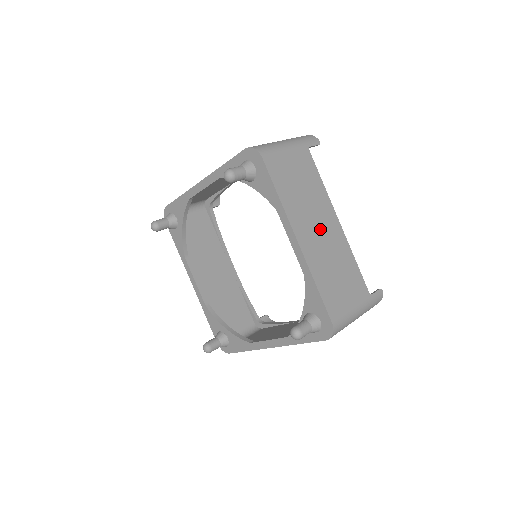
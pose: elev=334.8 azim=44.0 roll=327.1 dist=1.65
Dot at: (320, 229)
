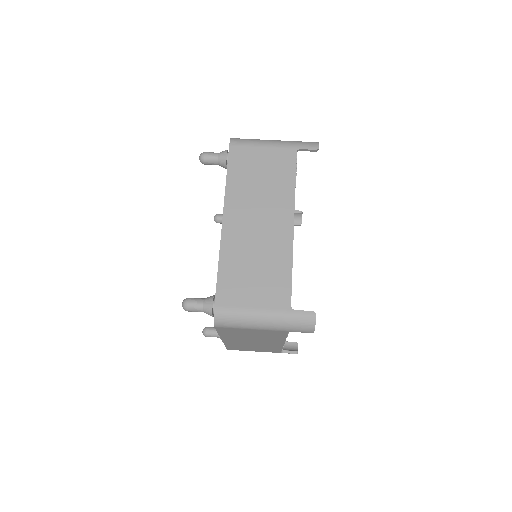
Dot at: (260, 222)
